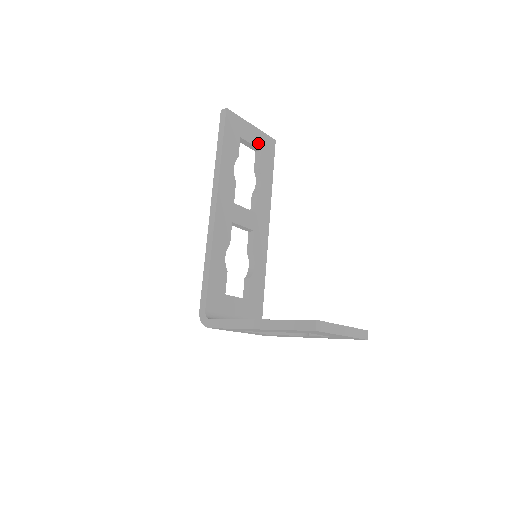
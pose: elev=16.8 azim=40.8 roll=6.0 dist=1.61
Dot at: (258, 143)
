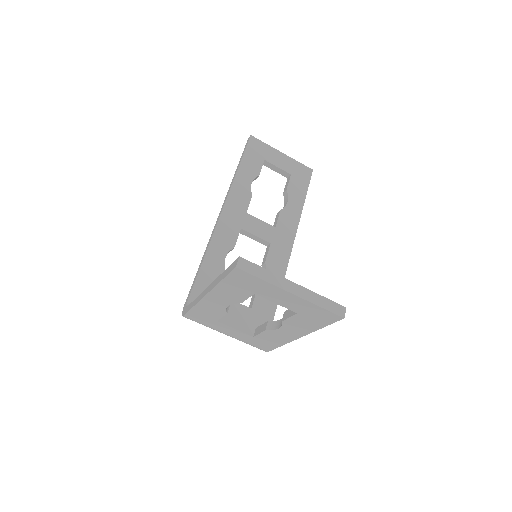
Dot at: (288, 168)
